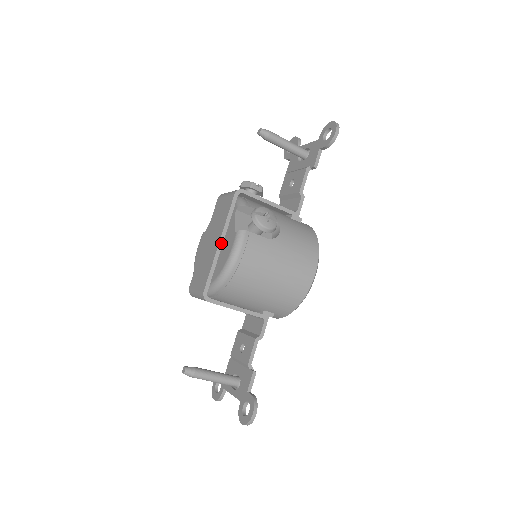
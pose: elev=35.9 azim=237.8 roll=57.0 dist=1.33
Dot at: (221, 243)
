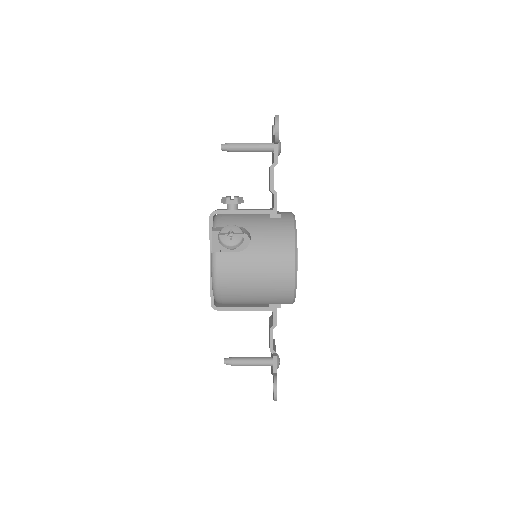
Dot at: occluded
